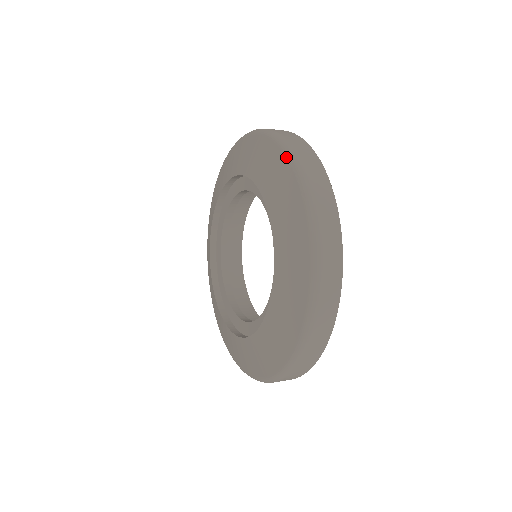
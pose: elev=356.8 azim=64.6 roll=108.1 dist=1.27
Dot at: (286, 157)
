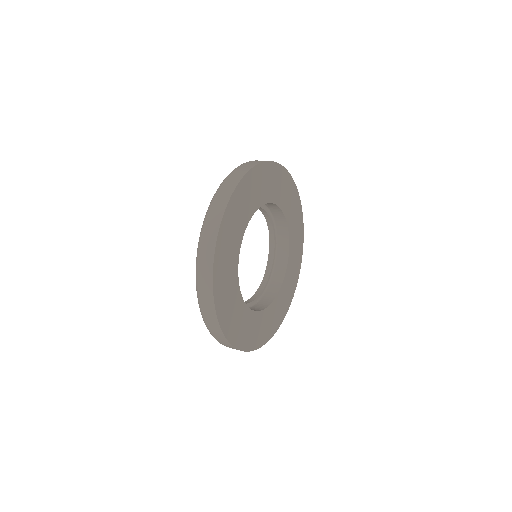
Dot at: (197, 250)
